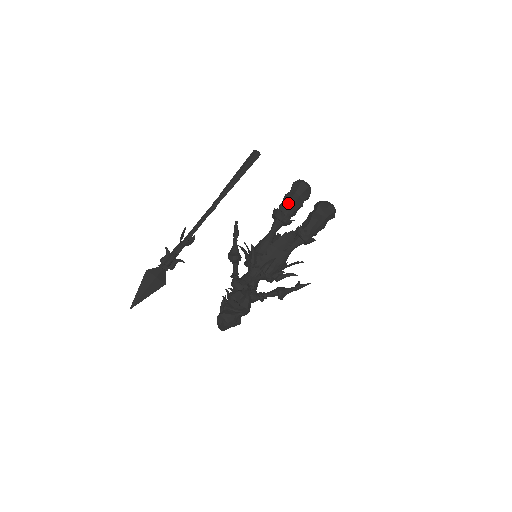
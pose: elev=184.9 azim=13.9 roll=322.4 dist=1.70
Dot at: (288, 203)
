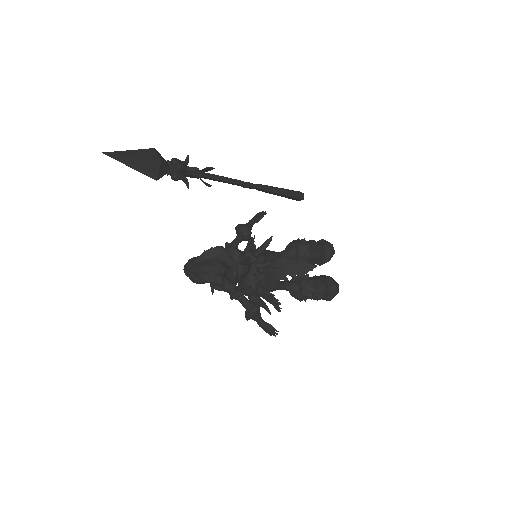
Dot at: (313, 246)
